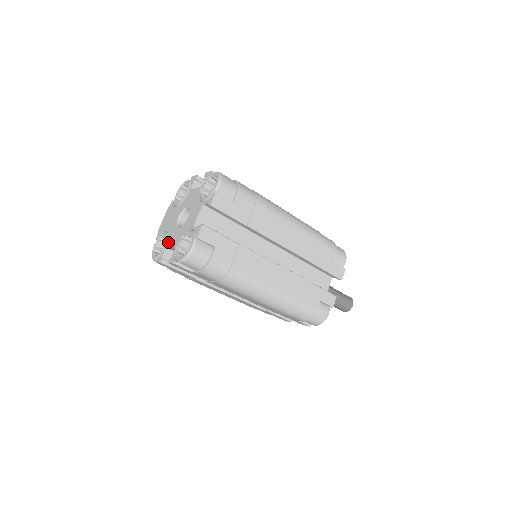
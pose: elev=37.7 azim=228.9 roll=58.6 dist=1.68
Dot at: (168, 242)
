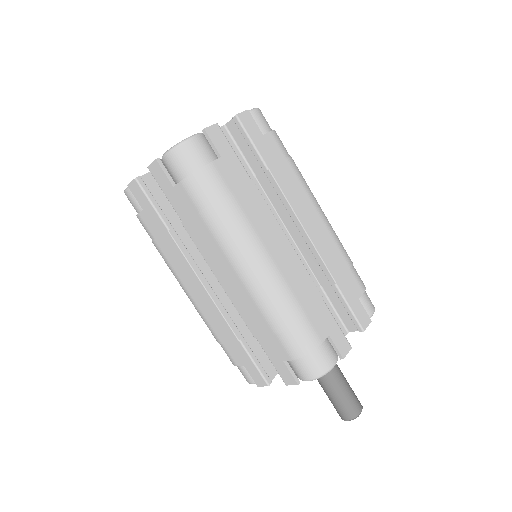
Dot at: occluded
